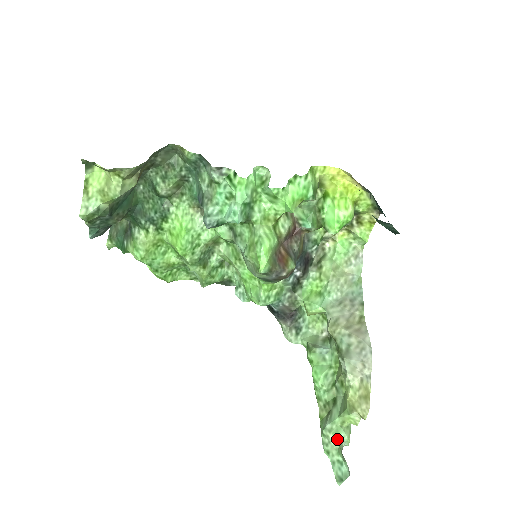
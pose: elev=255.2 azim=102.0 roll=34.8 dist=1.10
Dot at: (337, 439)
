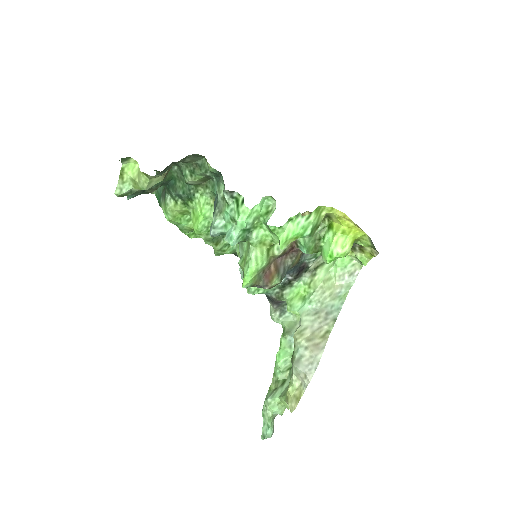
Dot at: (272, 411)
